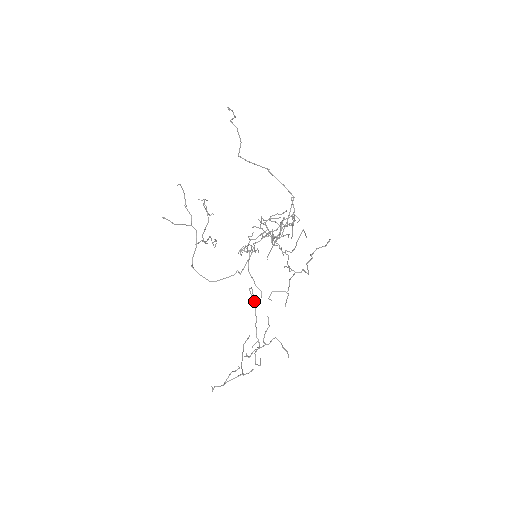
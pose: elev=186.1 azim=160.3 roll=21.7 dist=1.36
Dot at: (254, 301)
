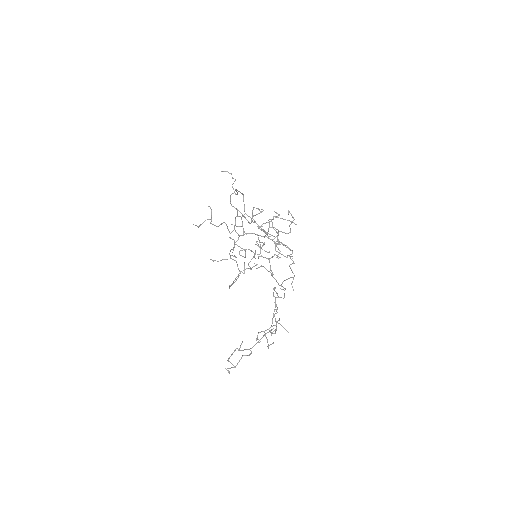
Dot at: (273, 296)
